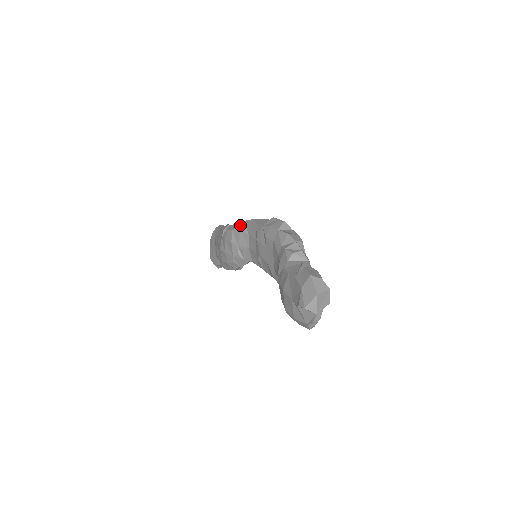
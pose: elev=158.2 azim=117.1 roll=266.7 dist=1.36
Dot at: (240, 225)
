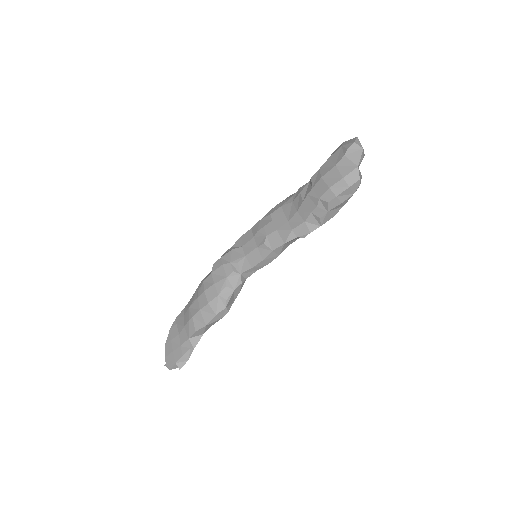
Dot at: (228, 251)
